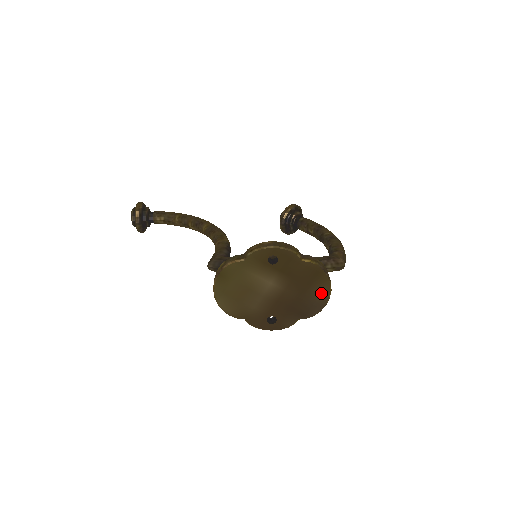
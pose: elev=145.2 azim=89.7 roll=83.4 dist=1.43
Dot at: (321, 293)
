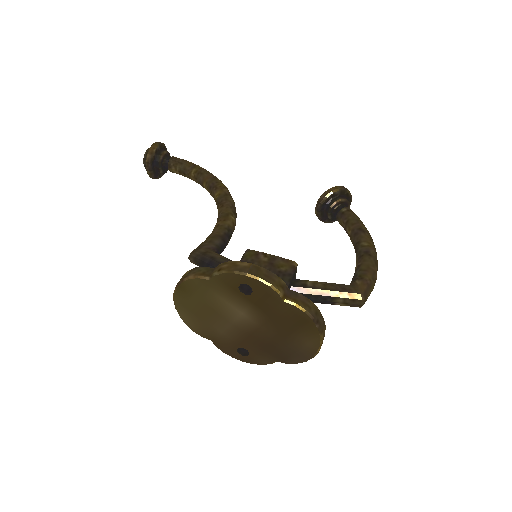
Dot at: (307, 344)
